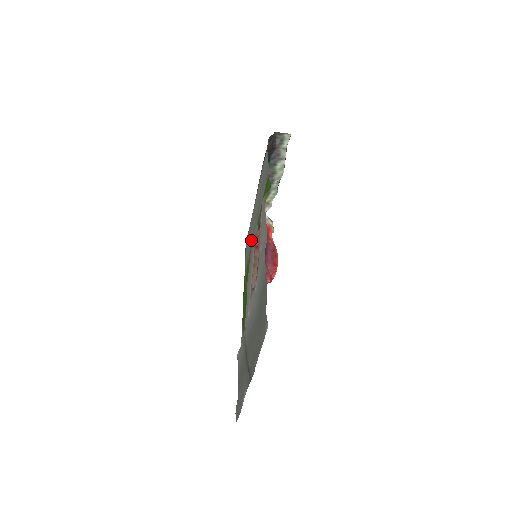
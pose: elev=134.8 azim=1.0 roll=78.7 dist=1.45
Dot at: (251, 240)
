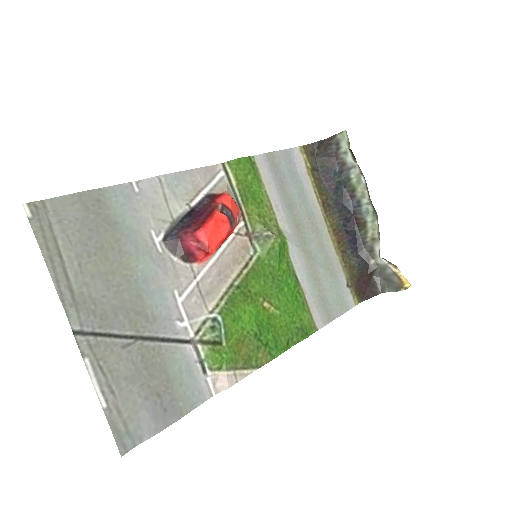
Dot at: (311, 269)
